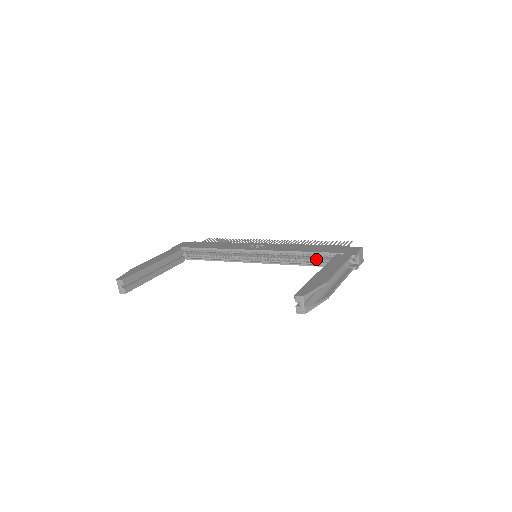
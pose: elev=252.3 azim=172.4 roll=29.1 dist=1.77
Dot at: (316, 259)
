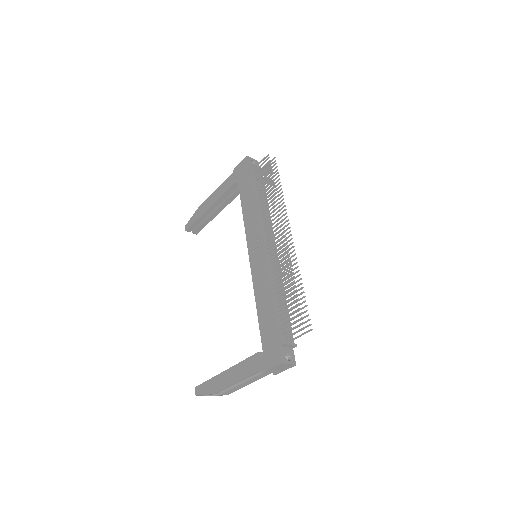
Dot at: occluded
